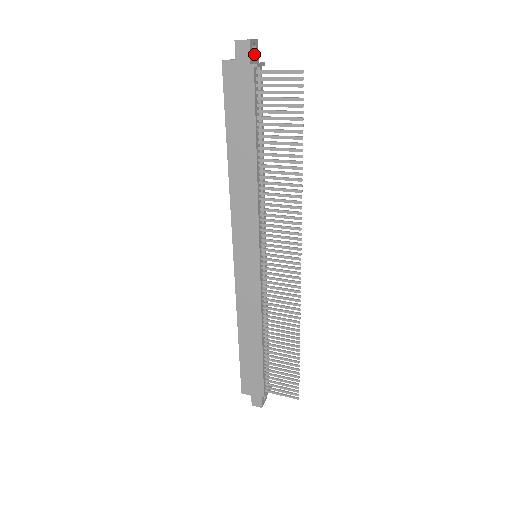
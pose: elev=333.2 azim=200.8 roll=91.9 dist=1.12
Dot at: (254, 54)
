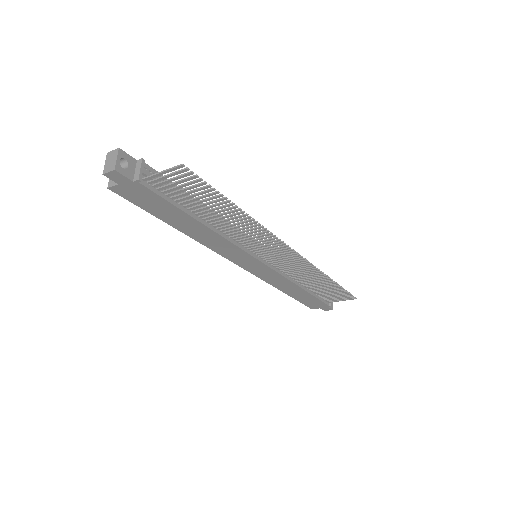
Dot at: (128, 166)
